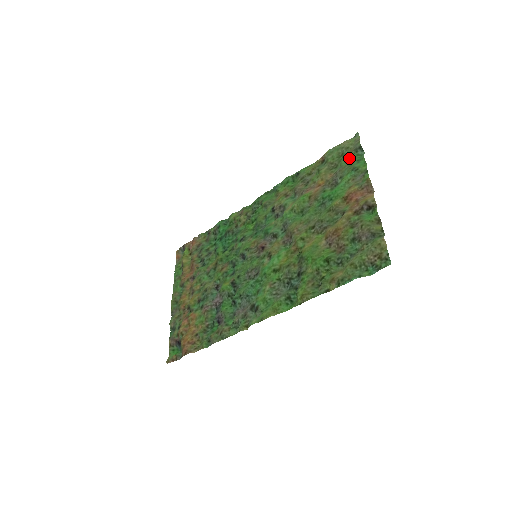
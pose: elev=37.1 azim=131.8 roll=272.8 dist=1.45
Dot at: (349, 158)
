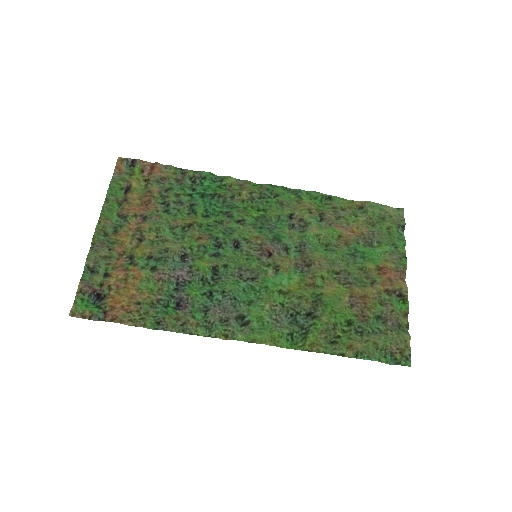
Dot at: (392, 229)
